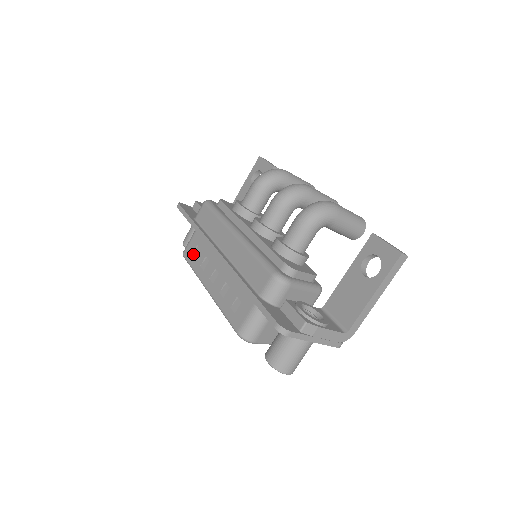
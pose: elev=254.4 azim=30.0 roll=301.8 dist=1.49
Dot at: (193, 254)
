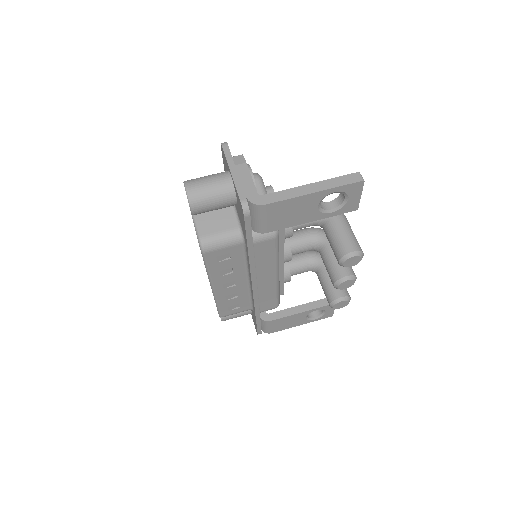
Dot at: occluded
